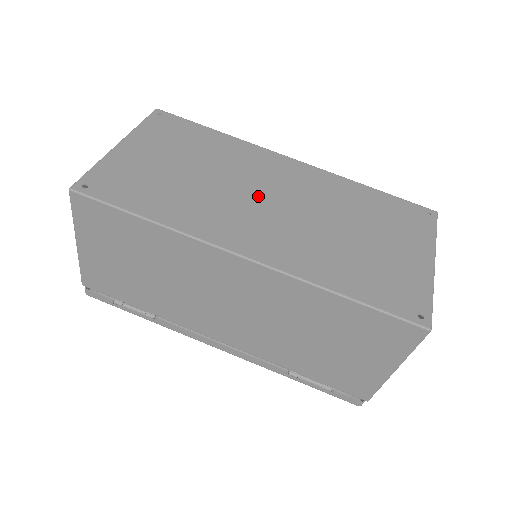
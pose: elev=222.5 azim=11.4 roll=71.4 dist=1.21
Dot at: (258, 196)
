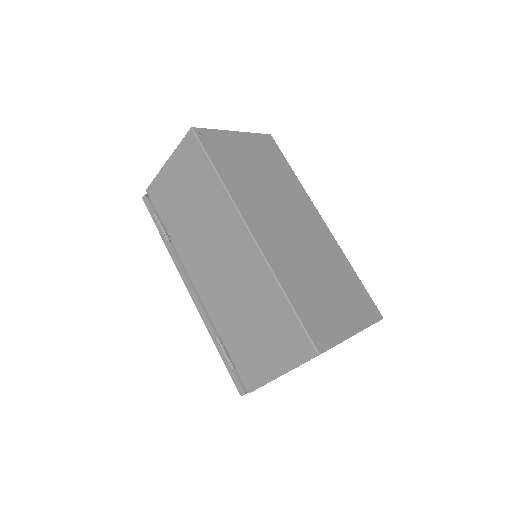
Dot at: (286, 217)
